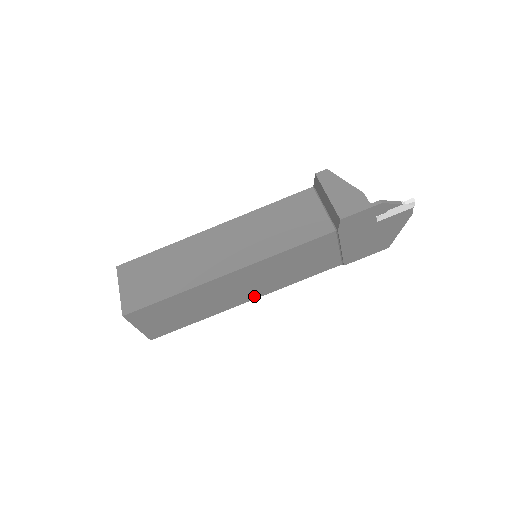
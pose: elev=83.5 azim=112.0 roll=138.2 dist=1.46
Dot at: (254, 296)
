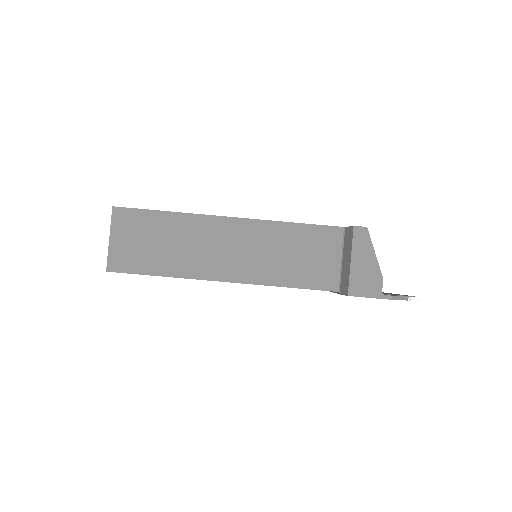
Dot at: occluded
